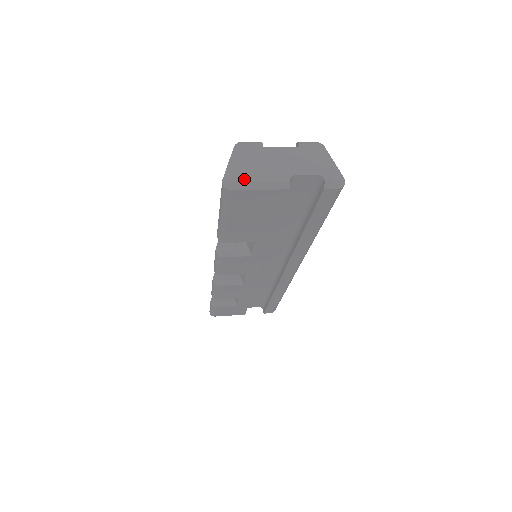
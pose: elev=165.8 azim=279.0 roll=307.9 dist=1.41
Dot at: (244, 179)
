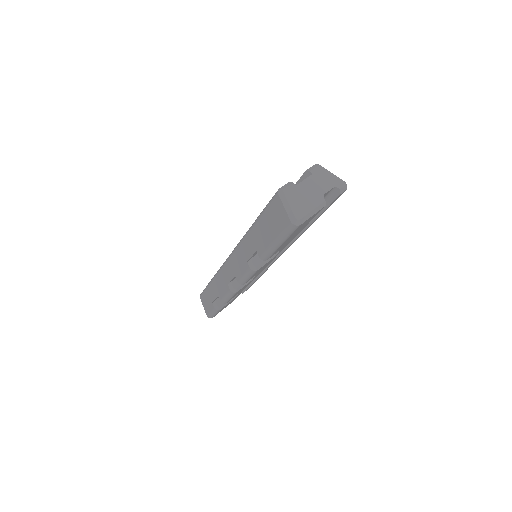
Dot at: (304, 214)
